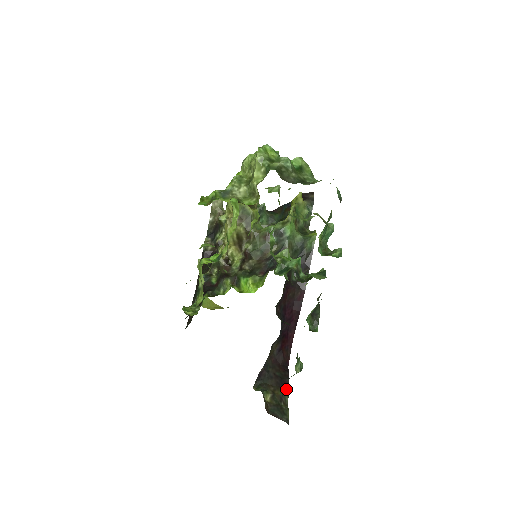
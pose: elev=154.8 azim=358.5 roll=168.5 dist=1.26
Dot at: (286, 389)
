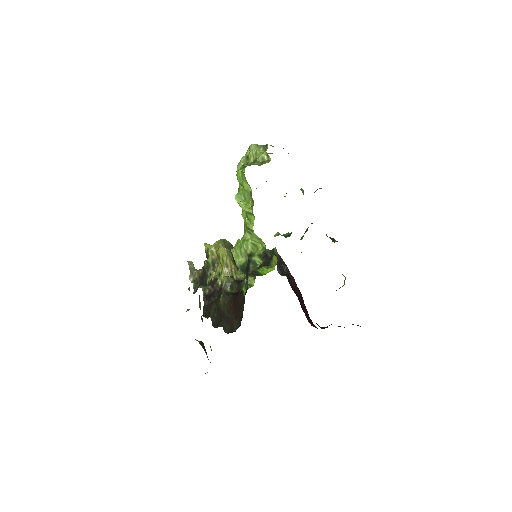
Dot at: occluded
